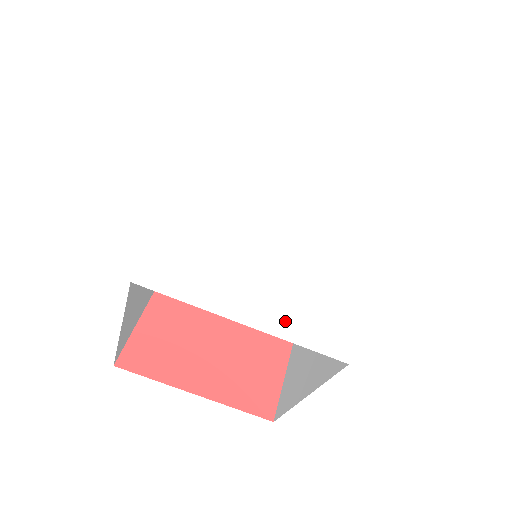
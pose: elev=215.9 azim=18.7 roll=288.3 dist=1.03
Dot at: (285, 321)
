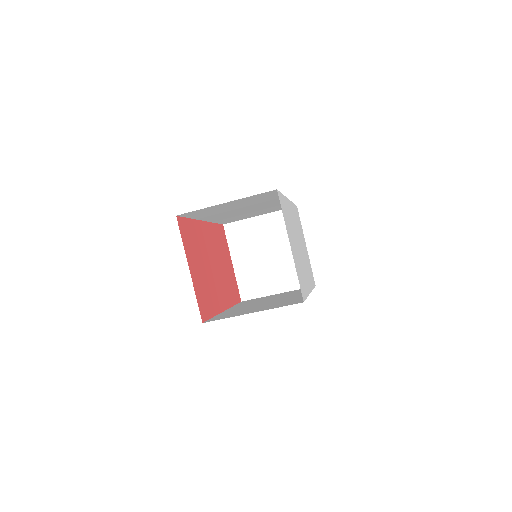
Dot at: (296, 265)
